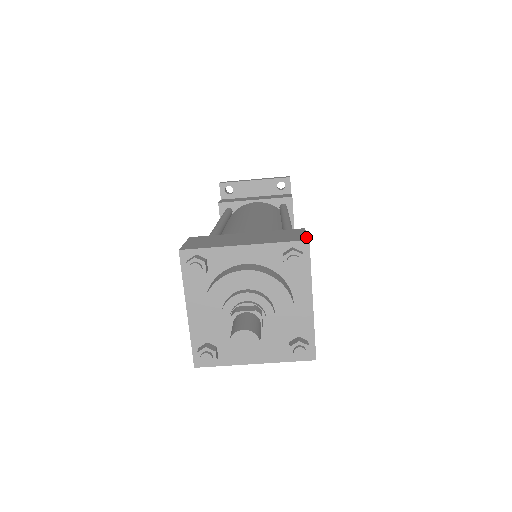
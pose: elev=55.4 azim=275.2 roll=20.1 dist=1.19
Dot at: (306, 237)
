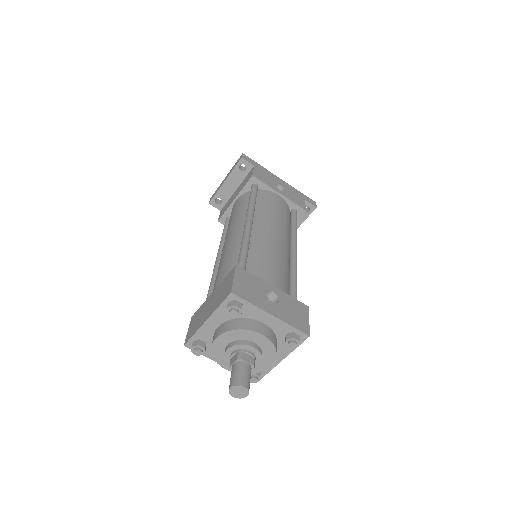
Dot at: (231, 287)
